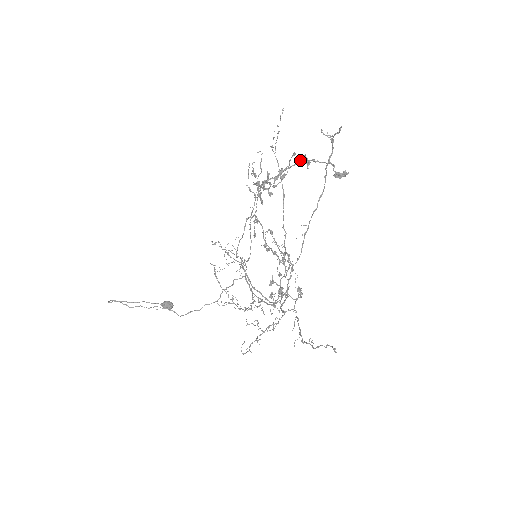
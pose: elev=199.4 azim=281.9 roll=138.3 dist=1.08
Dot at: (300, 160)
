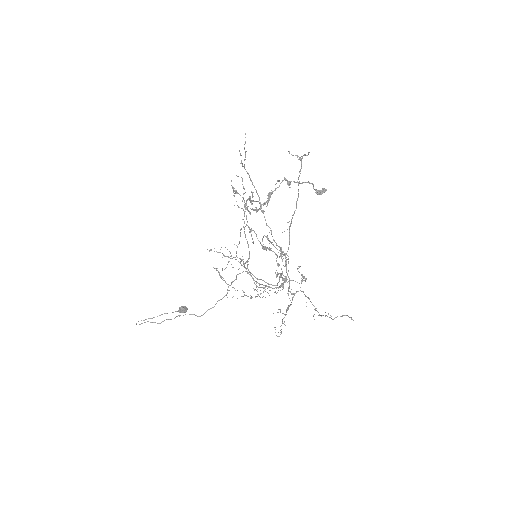
Dot at: occluded
